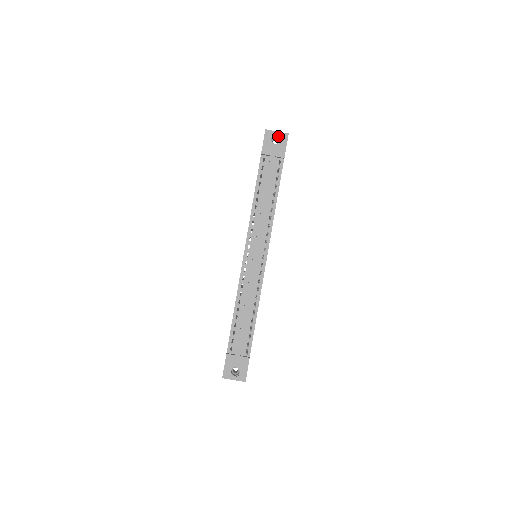
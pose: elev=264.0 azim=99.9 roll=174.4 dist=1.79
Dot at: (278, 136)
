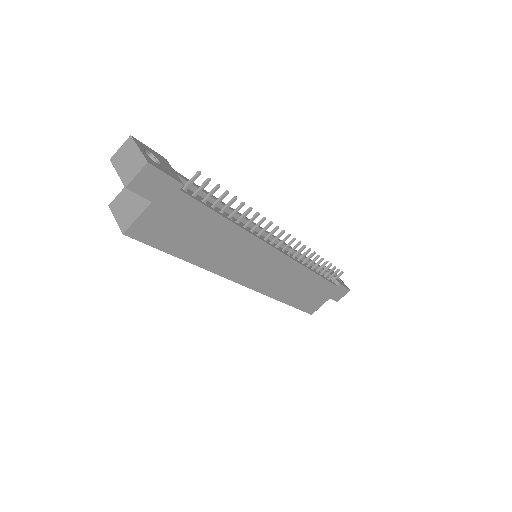
Dot at: occluded
